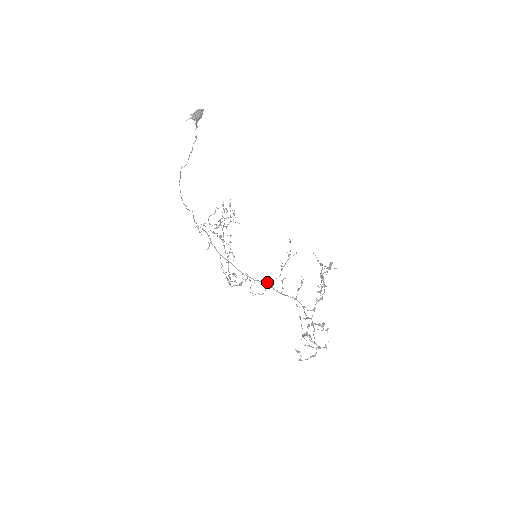
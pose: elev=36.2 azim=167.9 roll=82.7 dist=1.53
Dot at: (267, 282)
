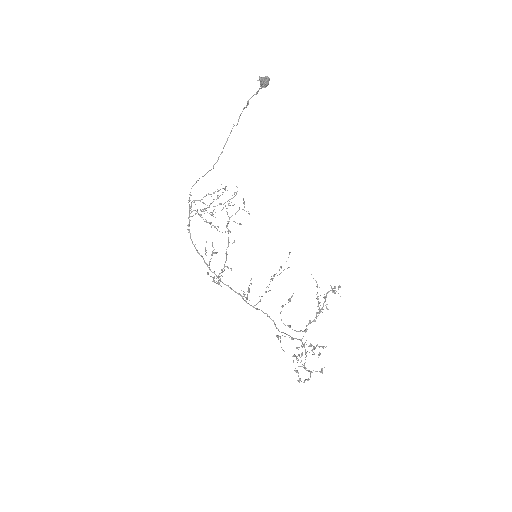
Dot at: (241, 290)
